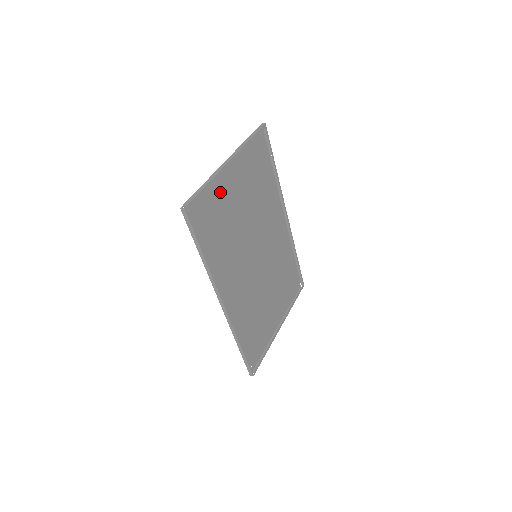
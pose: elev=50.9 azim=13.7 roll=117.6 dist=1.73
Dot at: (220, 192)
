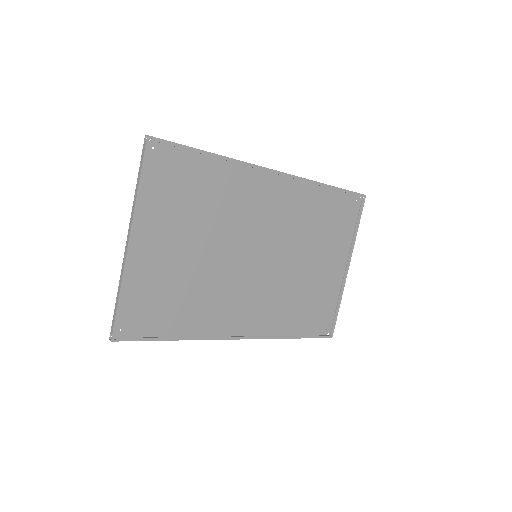
Dot at: (147, 271)
